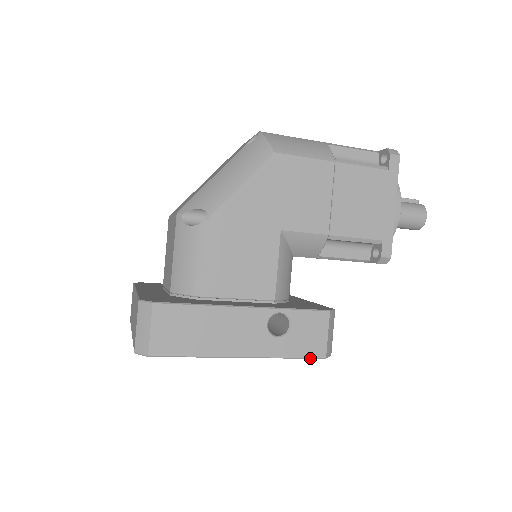
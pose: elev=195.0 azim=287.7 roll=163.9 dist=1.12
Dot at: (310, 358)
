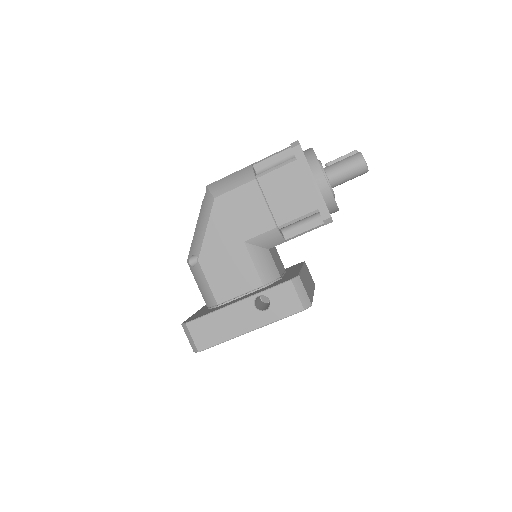
Dot at: (293, 314)
